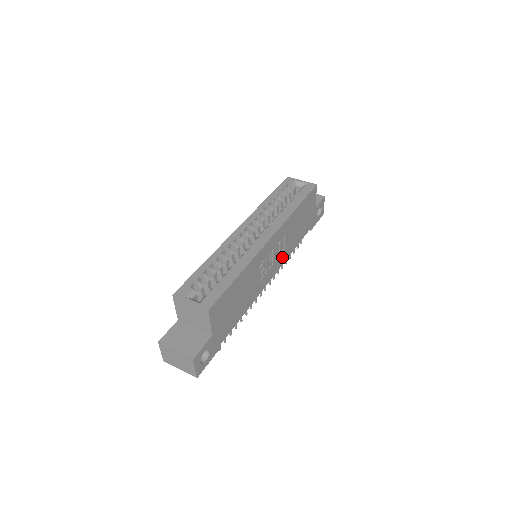
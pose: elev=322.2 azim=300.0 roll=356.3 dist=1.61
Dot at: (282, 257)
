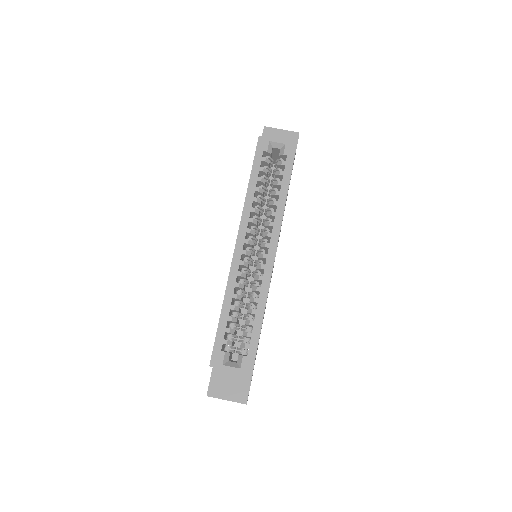
Dot at: occluded
